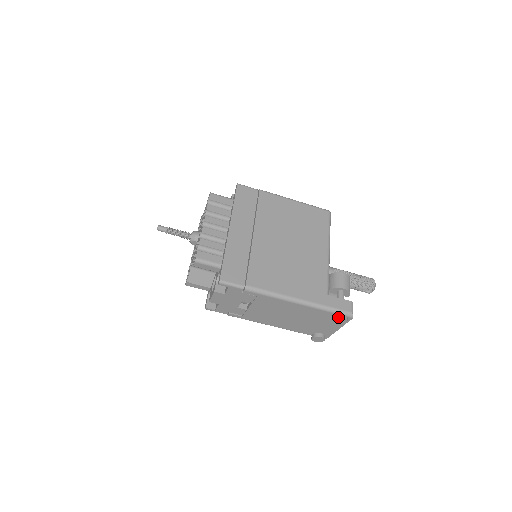
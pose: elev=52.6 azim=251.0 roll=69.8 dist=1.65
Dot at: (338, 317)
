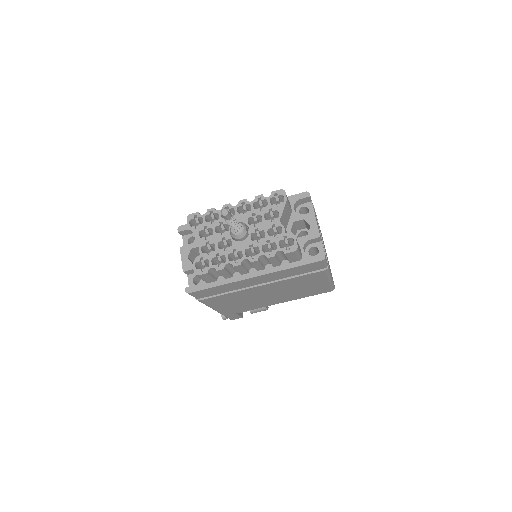
Dot at: (223, 317)
